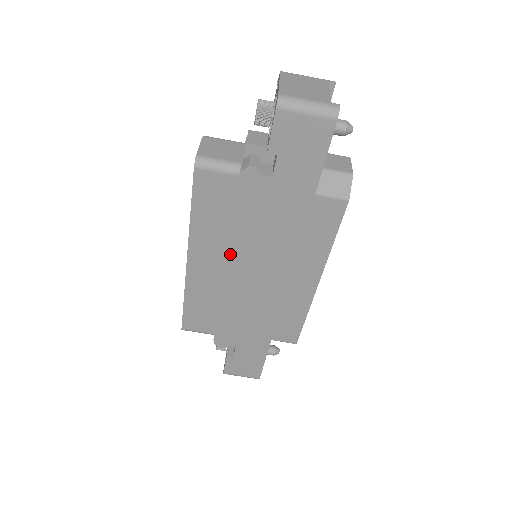
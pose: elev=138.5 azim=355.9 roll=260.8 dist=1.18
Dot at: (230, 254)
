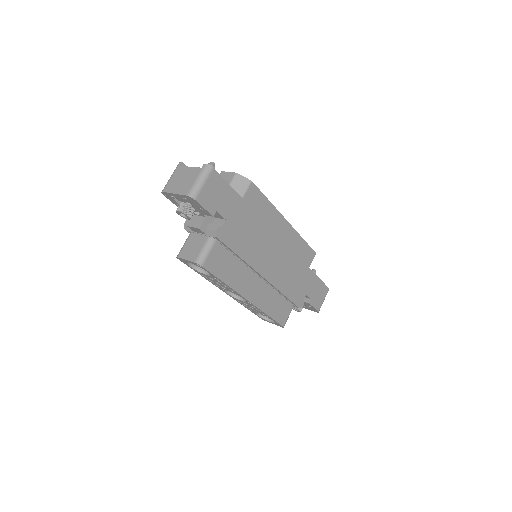
Dot at: (255, 269)
